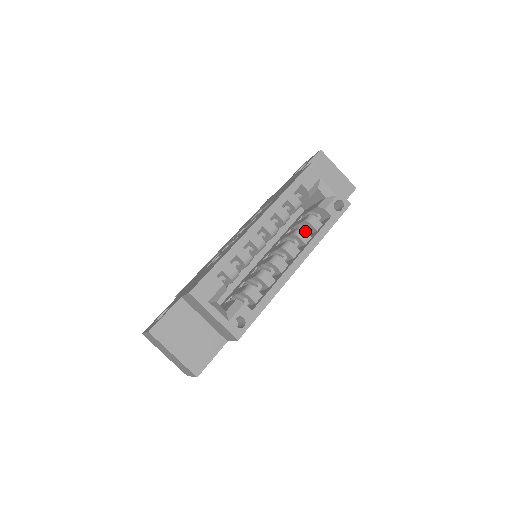
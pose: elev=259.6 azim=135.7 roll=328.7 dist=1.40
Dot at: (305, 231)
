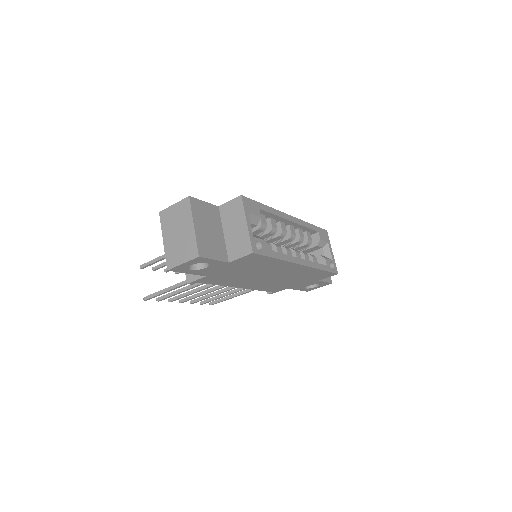
Dot at: occluded
